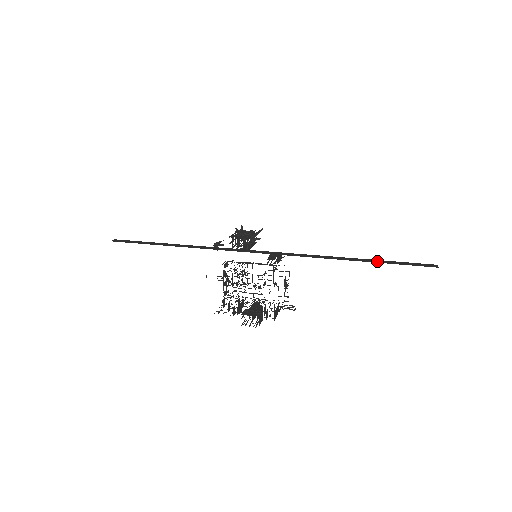
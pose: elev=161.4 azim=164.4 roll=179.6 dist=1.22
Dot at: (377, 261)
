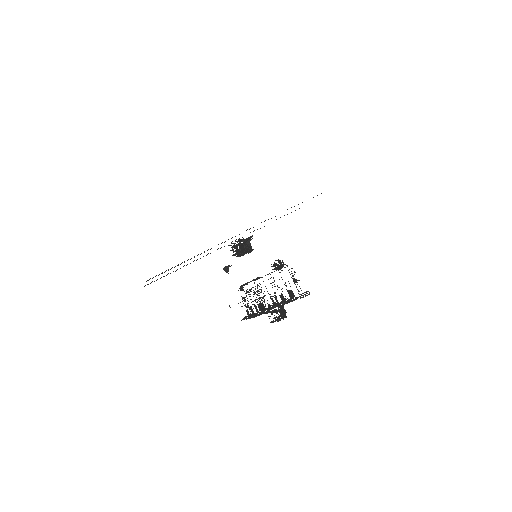
Dot at: occluded
